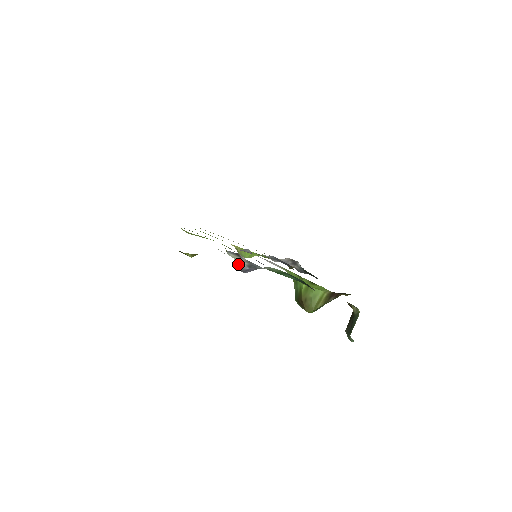
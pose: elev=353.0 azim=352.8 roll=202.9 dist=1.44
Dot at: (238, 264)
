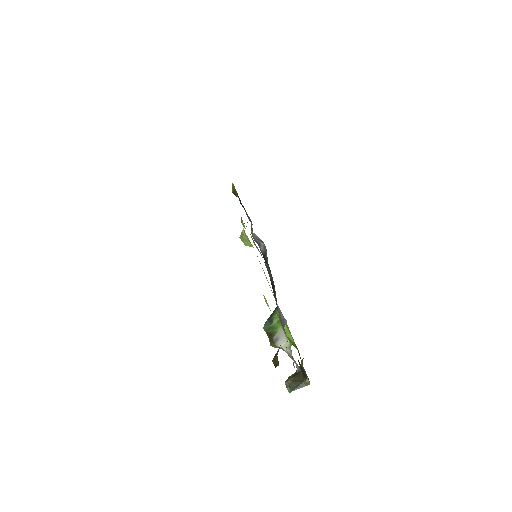
Dot at: (281, 347)
